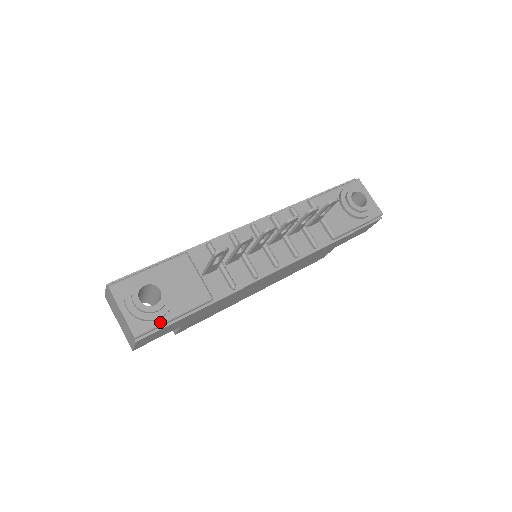
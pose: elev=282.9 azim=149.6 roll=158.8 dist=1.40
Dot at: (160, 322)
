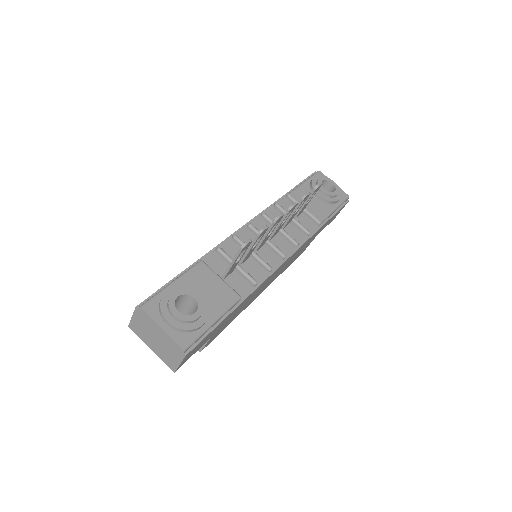
Dot at: (203, 330)
